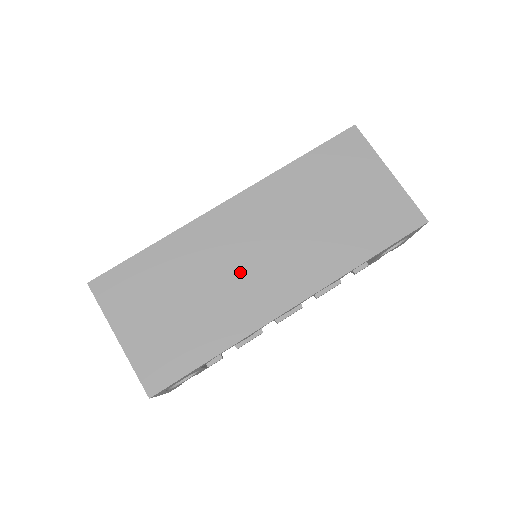
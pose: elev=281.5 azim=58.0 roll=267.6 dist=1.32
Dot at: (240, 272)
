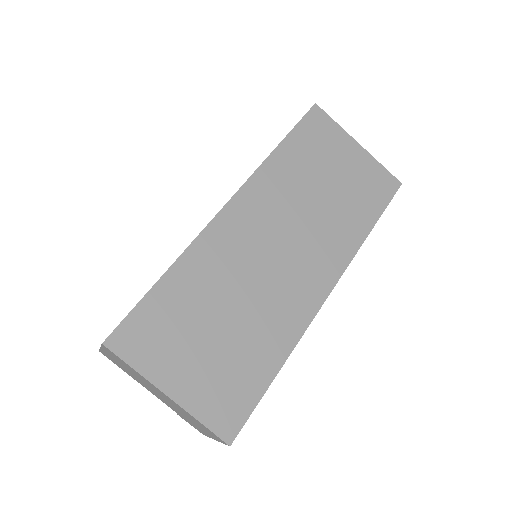
Dot at: (269, 275)
